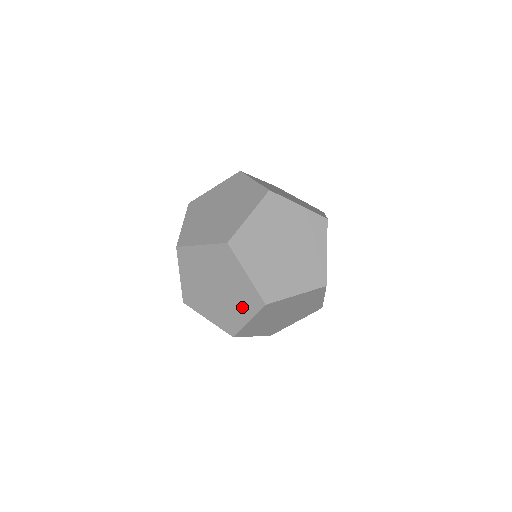
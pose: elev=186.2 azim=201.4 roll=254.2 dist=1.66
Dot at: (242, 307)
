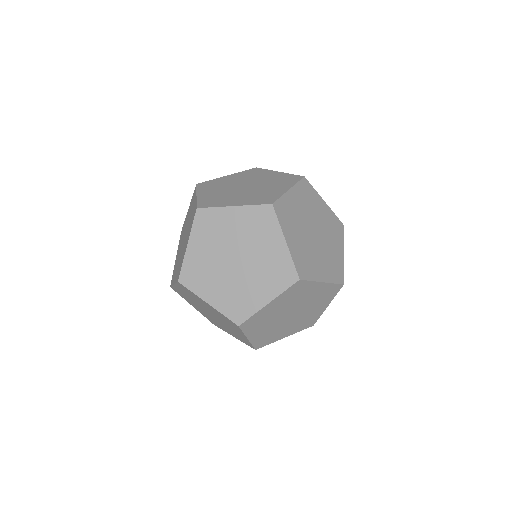
Dot at: occluded
